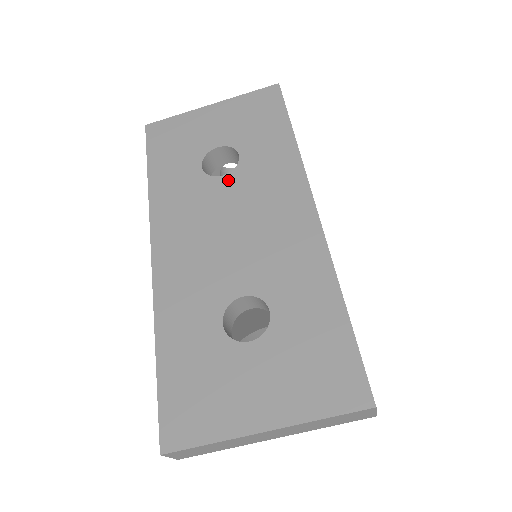
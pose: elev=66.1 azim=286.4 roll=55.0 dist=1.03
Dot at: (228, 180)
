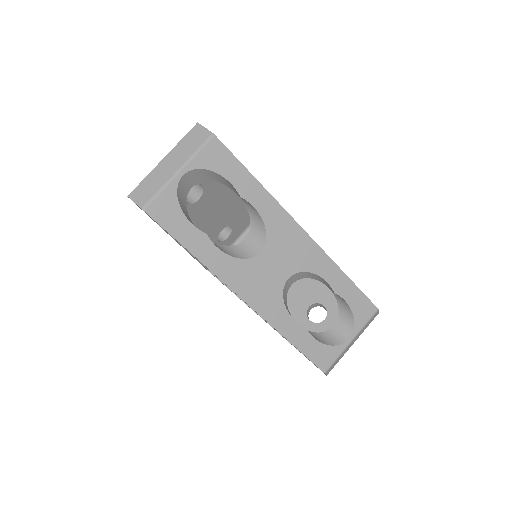
Dot at: occluded
